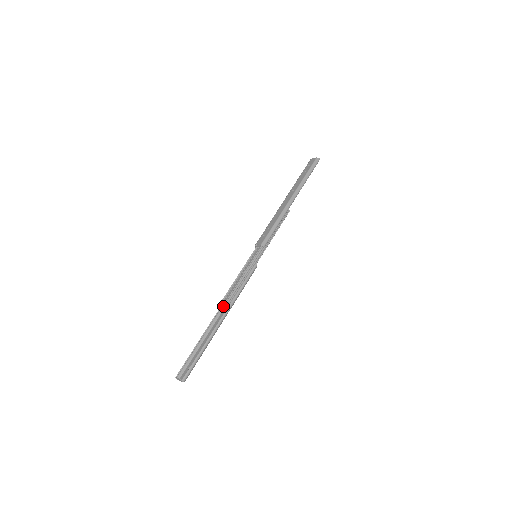
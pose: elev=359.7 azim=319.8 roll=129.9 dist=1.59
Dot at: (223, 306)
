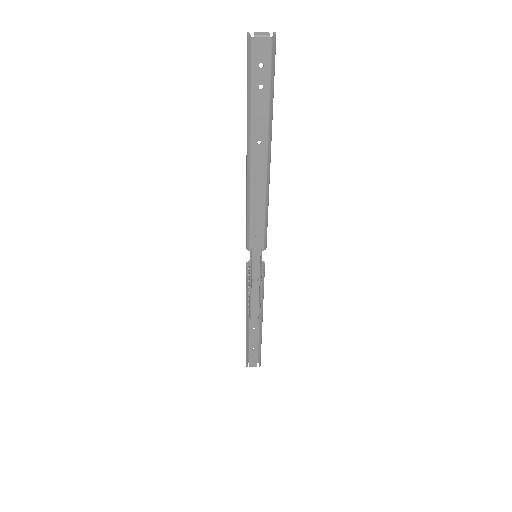
Dot at: (259, 318)
